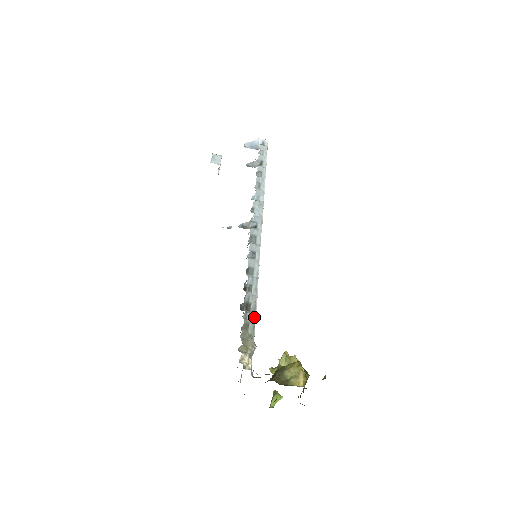
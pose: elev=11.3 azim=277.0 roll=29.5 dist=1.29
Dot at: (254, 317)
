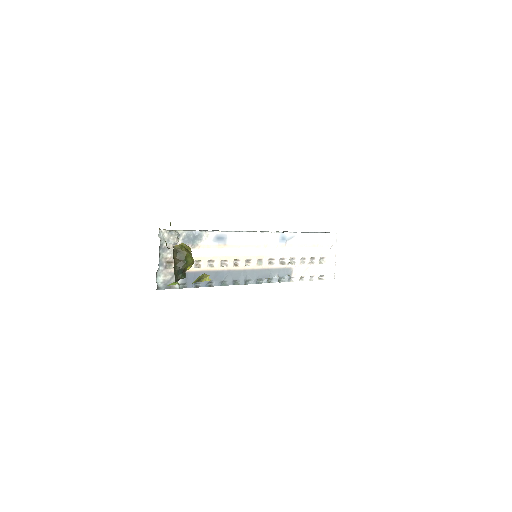
Dot at: (194, 231)
